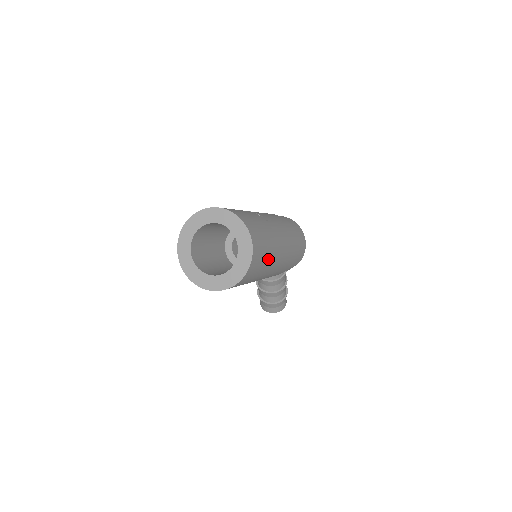
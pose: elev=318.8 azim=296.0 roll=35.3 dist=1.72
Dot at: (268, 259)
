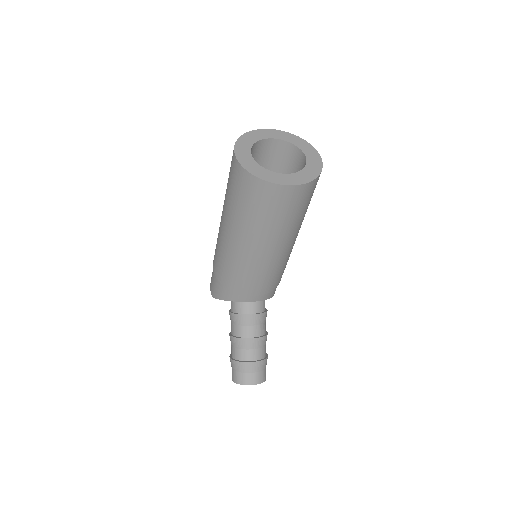
Dot at: occluded
